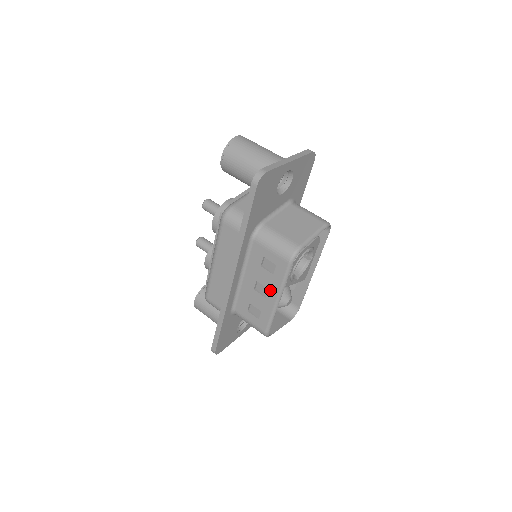
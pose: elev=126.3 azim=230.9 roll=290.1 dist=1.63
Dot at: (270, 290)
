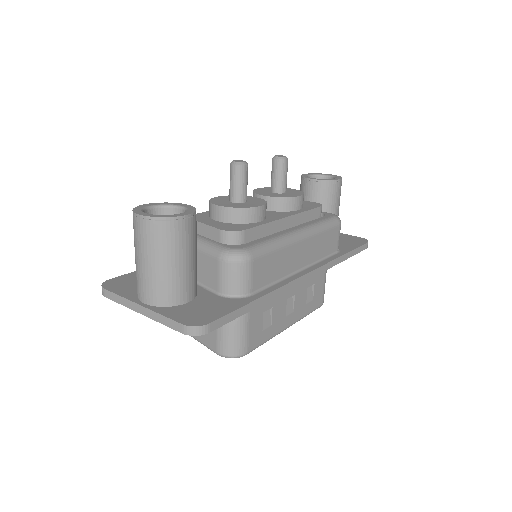
Dot at: occluded
